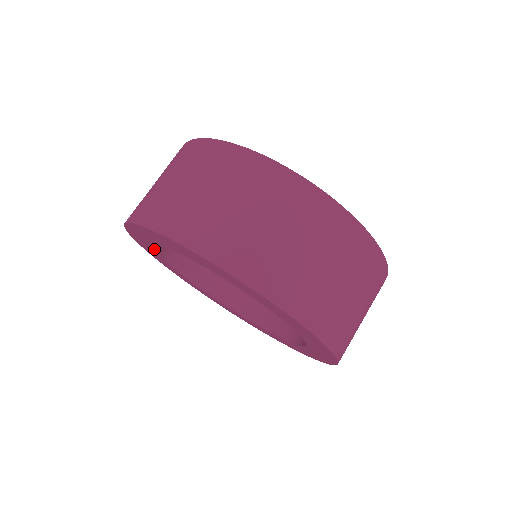
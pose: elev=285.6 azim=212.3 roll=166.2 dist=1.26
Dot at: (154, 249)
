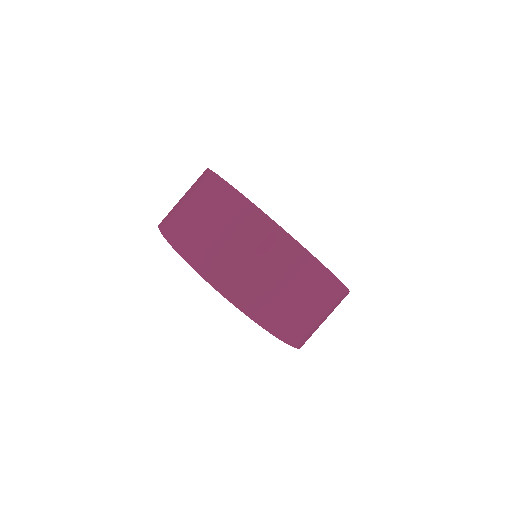
Dot at: occluded
